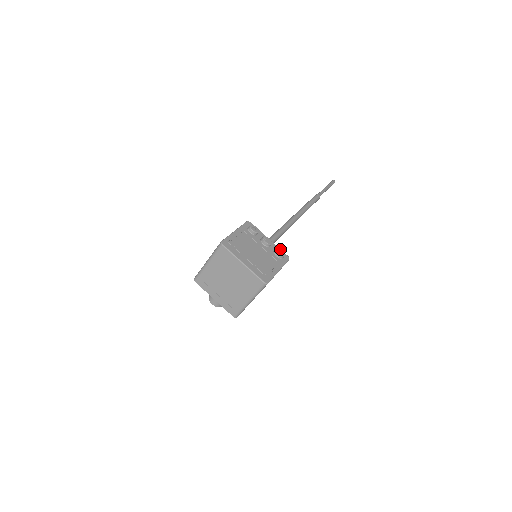
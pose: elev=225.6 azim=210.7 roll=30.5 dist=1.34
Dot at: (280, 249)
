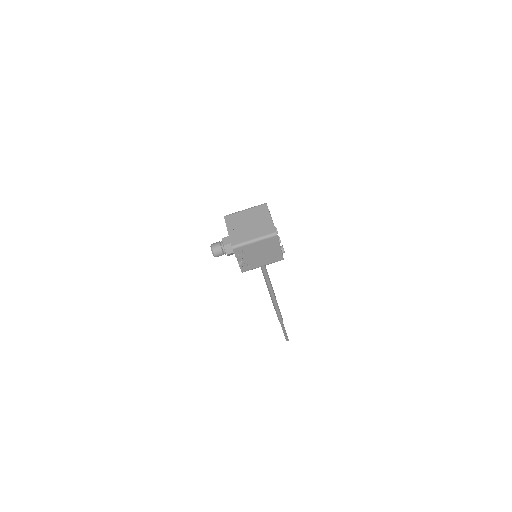
Dot at: occluded
